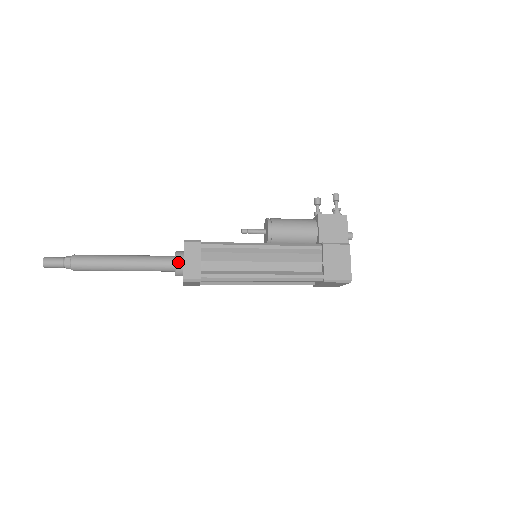
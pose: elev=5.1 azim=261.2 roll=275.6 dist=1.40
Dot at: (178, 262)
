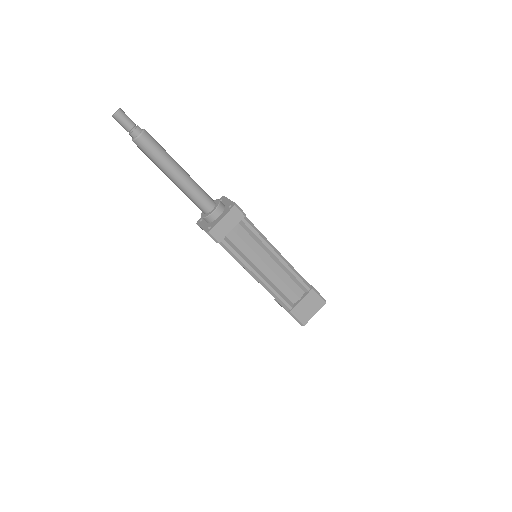
Dot at: occluded
